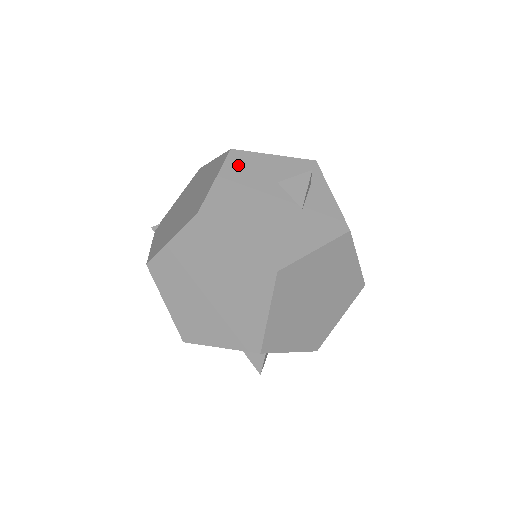
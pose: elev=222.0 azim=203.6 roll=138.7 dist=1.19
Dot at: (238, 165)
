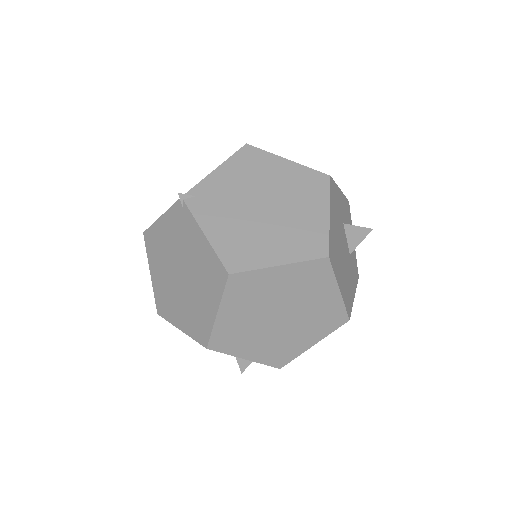
Dot at: (334, 198)
